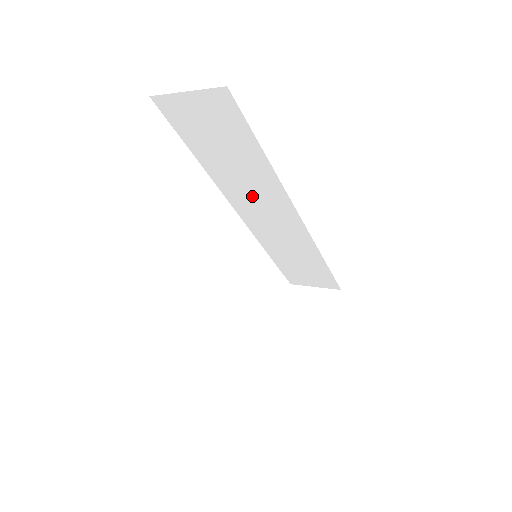
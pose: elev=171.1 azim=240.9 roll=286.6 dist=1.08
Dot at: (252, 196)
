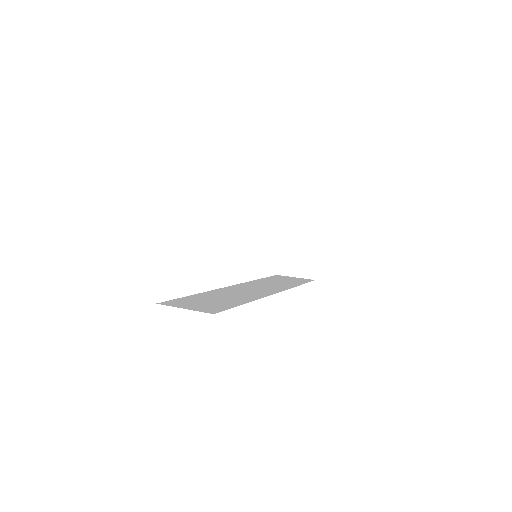
Dot at: occluded
